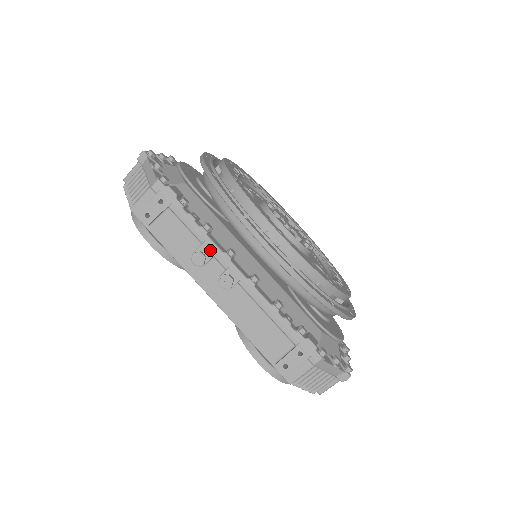
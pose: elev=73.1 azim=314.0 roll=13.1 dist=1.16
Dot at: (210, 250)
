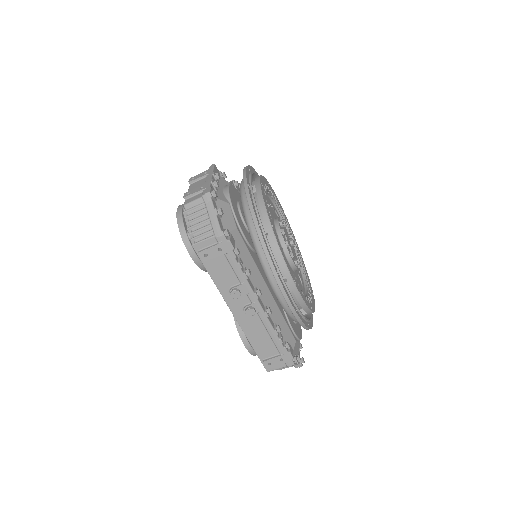
Dot at: (246, 290)
